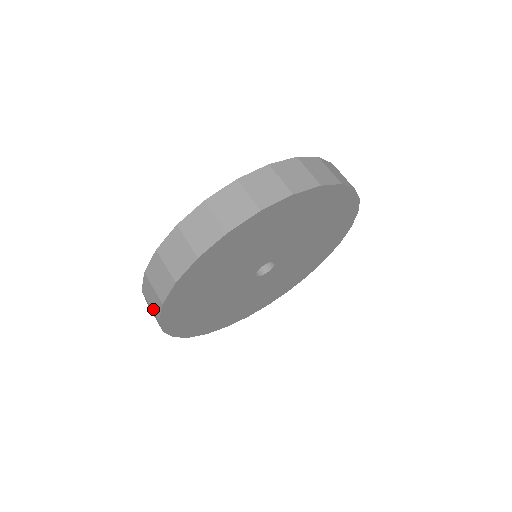
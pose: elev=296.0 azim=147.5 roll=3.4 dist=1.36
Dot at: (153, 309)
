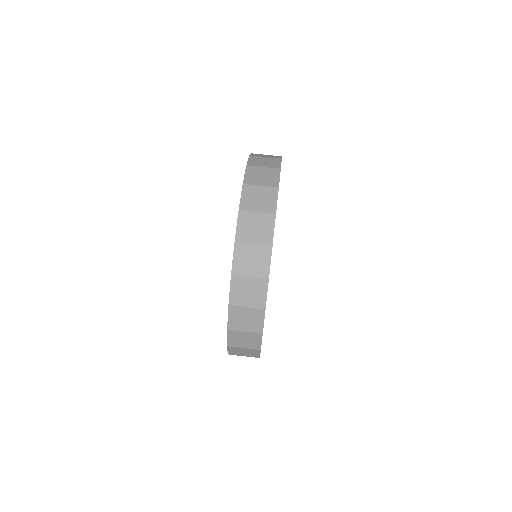
Dot at: (253, 305)
